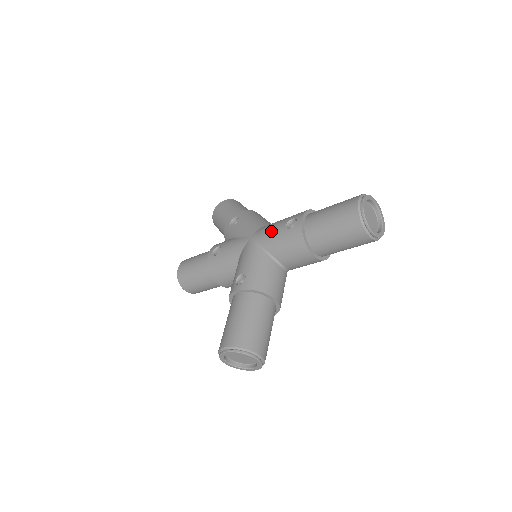
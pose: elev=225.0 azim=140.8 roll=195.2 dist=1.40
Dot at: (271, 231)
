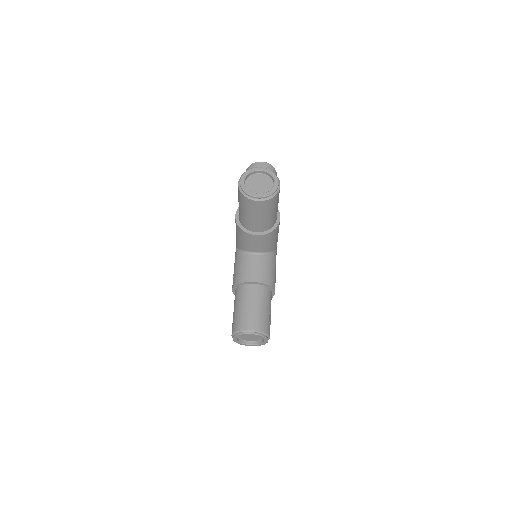
Dot at: occluded
